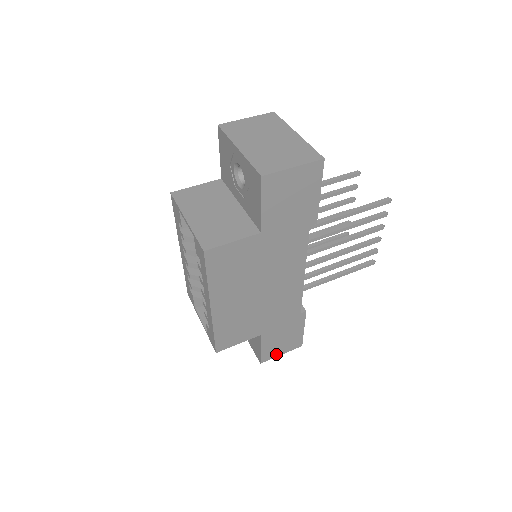
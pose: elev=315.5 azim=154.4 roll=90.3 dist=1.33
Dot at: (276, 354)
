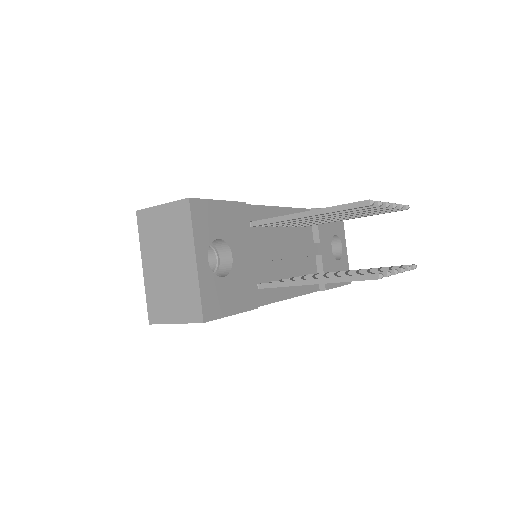
Dot at: occluded
